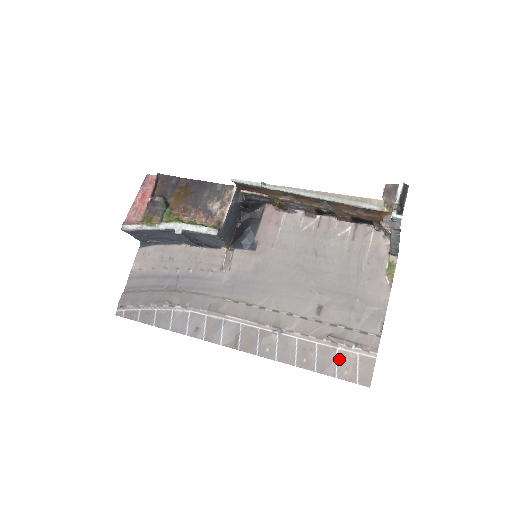
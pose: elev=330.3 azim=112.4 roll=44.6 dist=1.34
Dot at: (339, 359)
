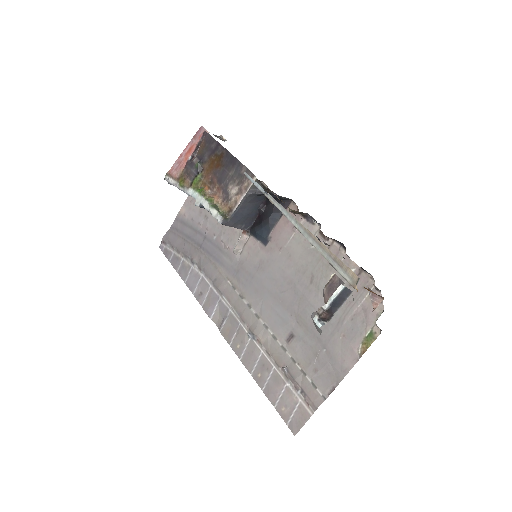
Dot at: (284, 393)
